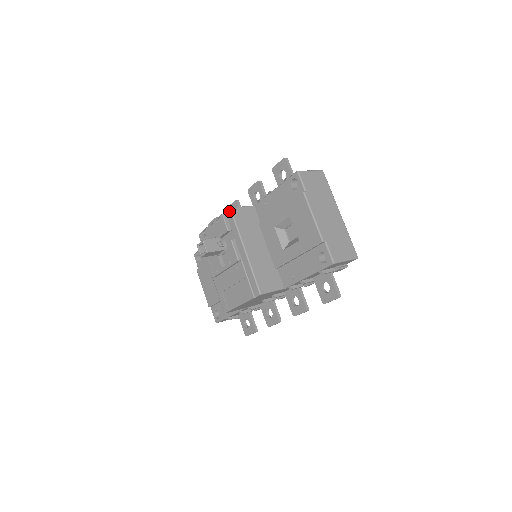
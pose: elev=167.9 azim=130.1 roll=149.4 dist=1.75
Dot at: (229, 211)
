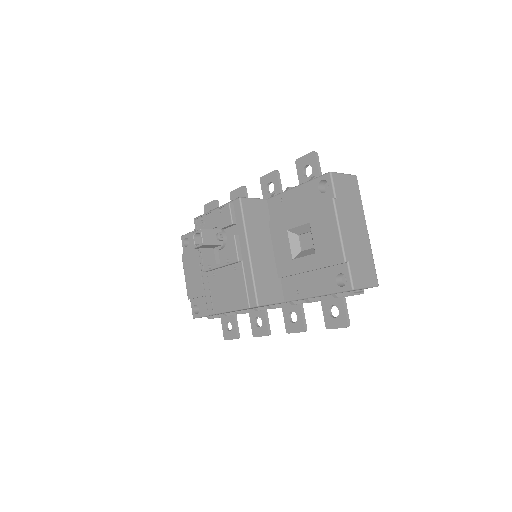
Dot at: (238, 201)
